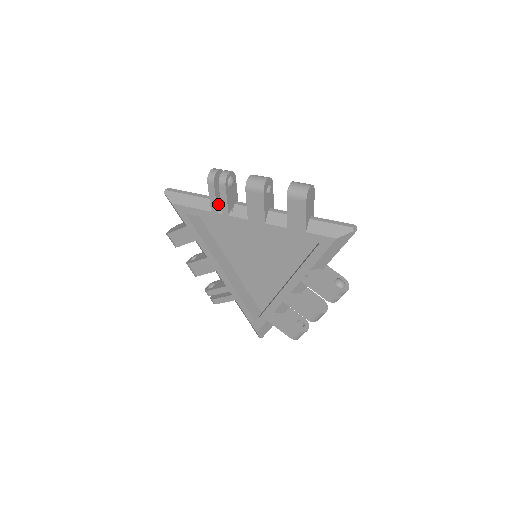
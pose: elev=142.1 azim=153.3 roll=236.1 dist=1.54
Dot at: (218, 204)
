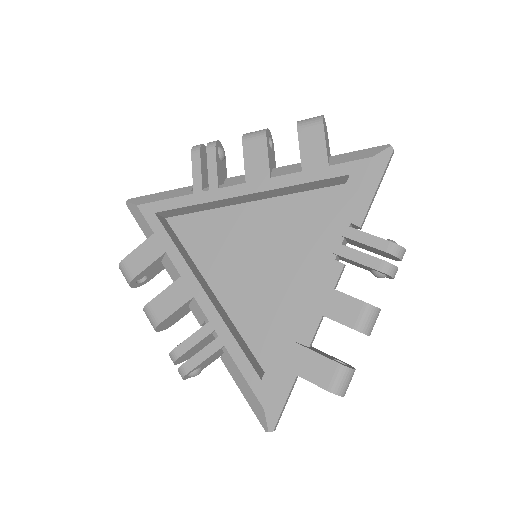
Dot at: (203, 182)
